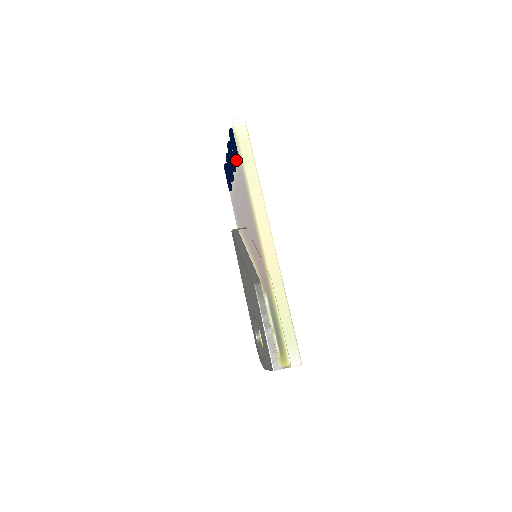
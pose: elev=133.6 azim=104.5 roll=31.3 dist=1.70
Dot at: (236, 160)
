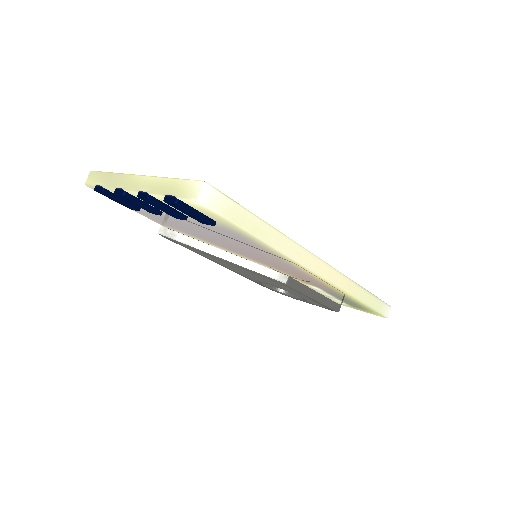
Dot at: (206, 223)
